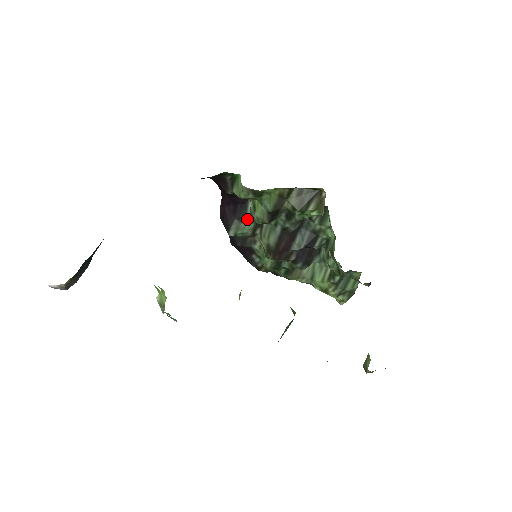
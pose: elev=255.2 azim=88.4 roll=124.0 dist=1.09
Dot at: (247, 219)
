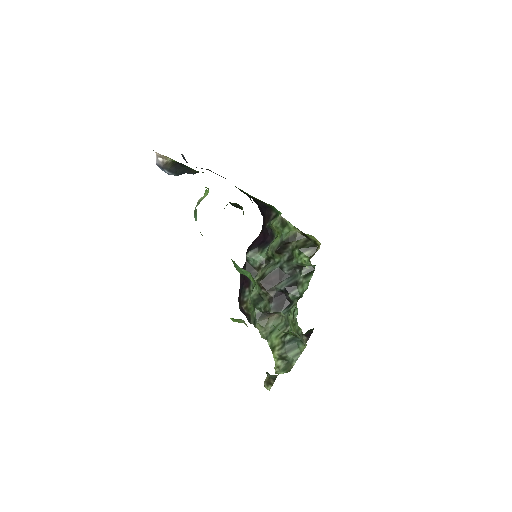
Dot at: (264, 251)
